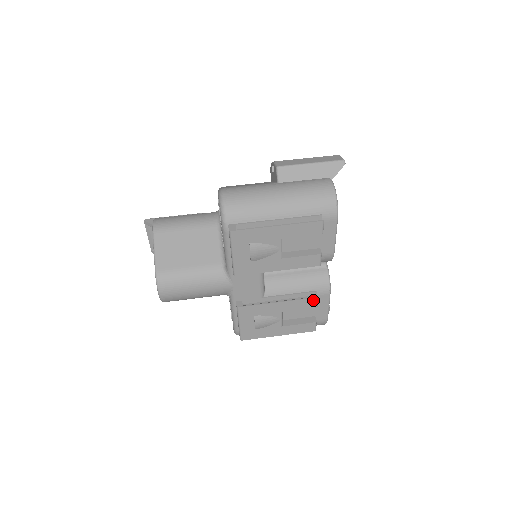
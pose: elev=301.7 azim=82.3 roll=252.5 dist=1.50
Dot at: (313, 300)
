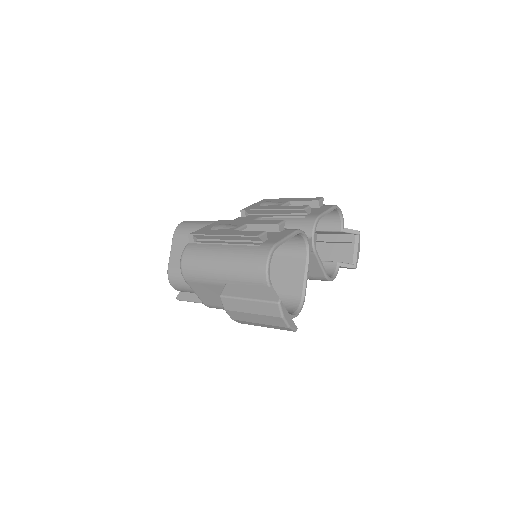
Dot at: (279, 221)
